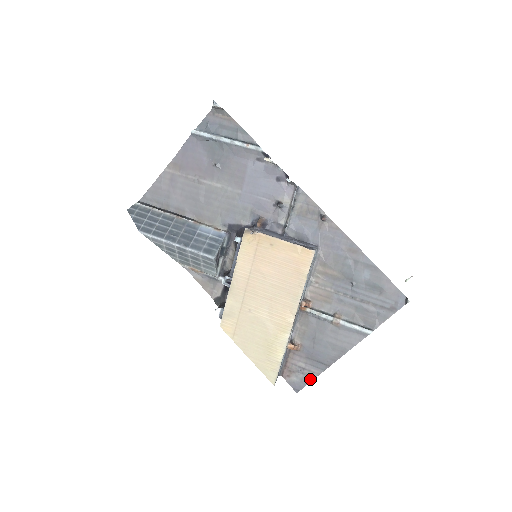
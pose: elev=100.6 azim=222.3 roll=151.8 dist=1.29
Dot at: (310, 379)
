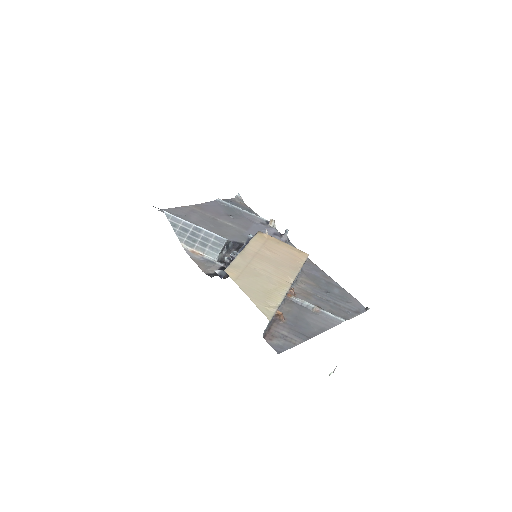
Dot at: (292, 345)
